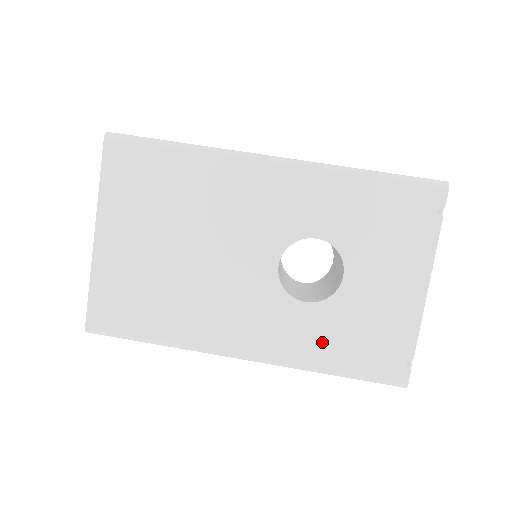
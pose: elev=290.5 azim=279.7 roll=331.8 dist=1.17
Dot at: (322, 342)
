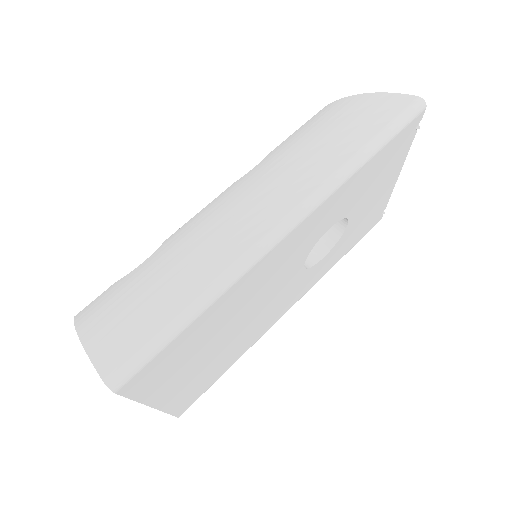
Dot at: (335, 258)
